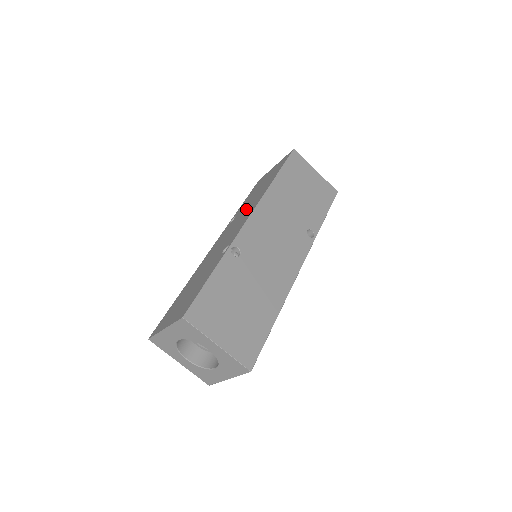
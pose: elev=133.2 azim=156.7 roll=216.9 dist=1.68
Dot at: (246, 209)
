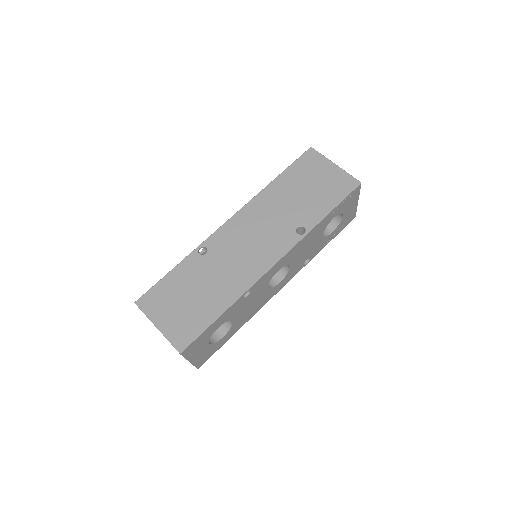
Dot at: occluded
